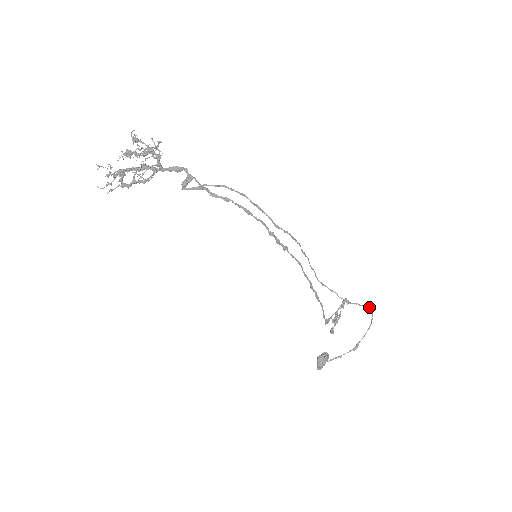
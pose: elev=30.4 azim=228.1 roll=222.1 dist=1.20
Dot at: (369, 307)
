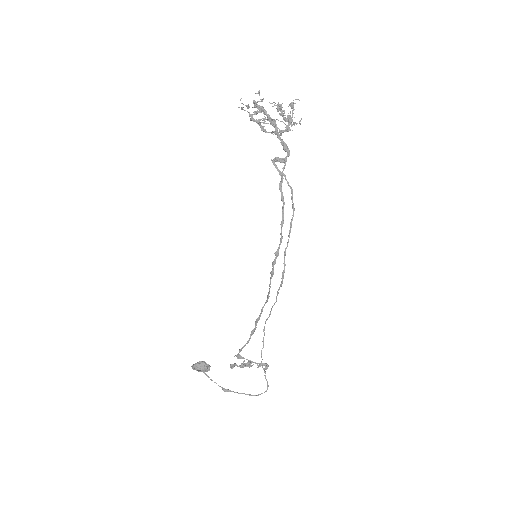
Dot at: (268, 386)
